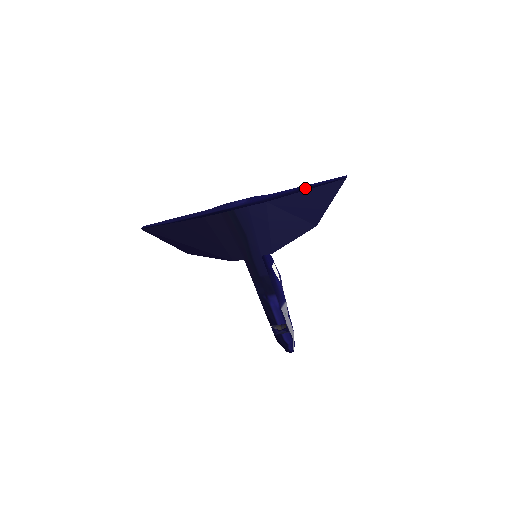
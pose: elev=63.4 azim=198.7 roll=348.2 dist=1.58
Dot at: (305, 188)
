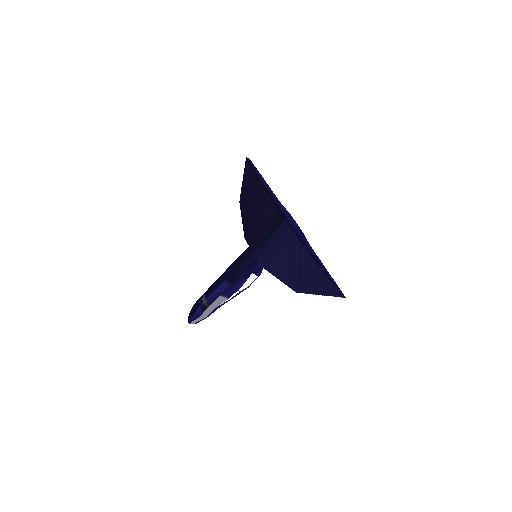
Dot at: (323, 268)
